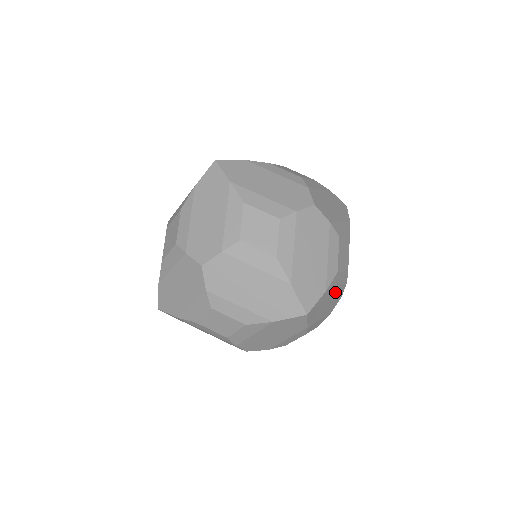
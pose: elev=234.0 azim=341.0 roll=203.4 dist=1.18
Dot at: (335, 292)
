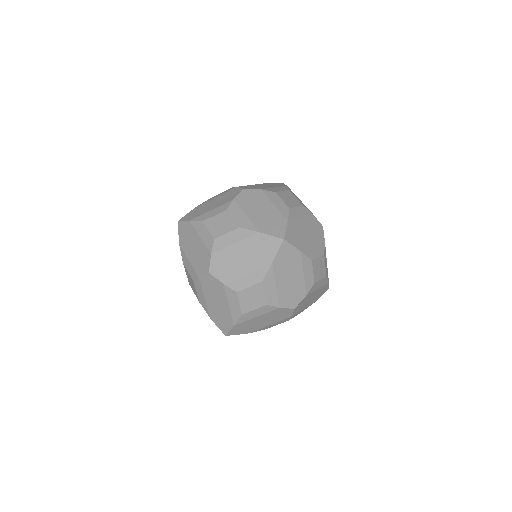
Dot at: occluded
